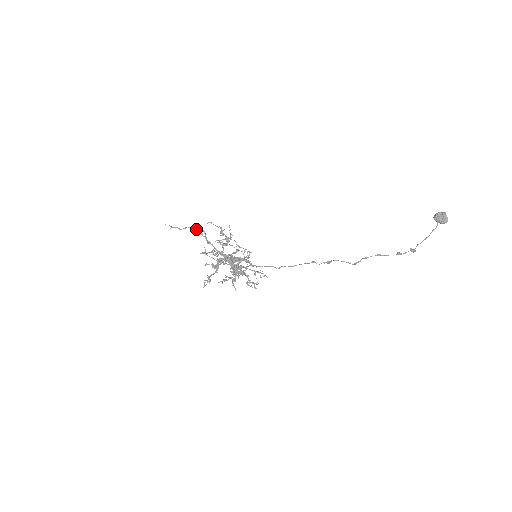
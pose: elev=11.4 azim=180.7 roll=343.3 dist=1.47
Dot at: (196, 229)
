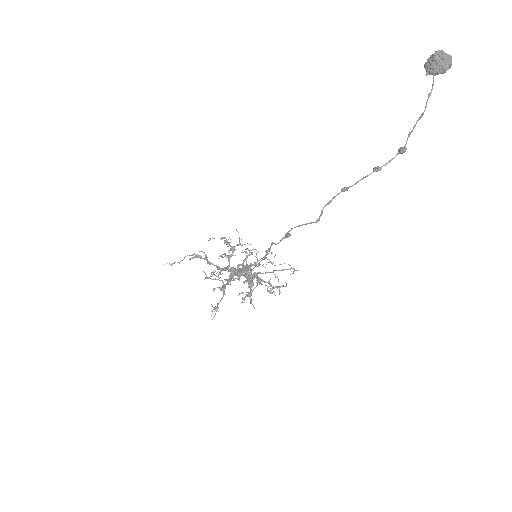
Dot at: (194, 254)
